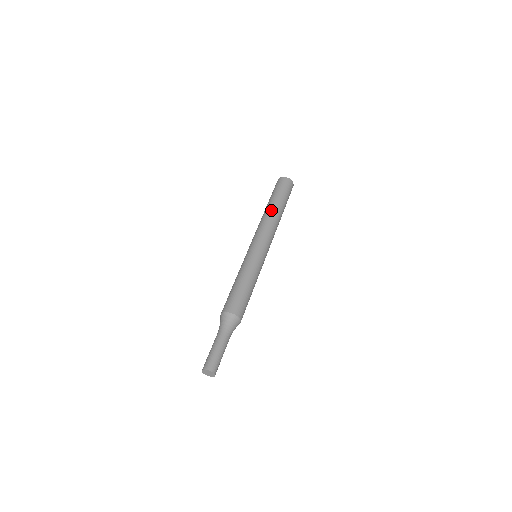
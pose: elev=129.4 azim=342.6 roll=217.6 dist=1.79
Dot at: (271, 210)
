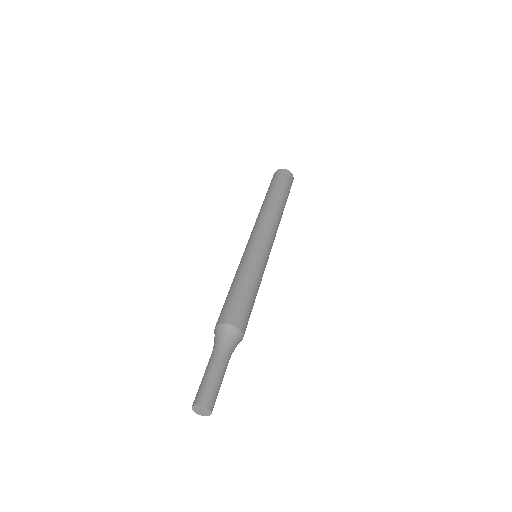
Dot at: (280, 206)
